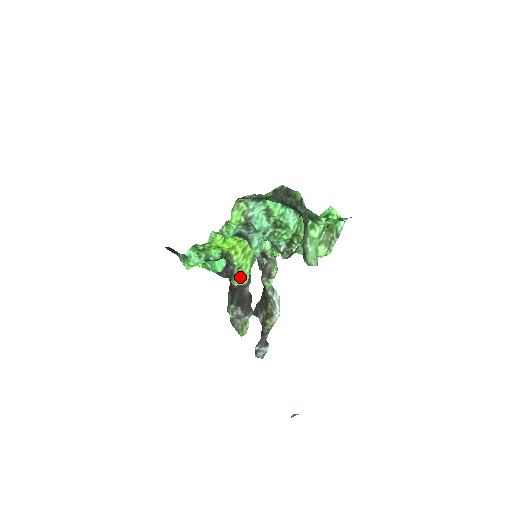
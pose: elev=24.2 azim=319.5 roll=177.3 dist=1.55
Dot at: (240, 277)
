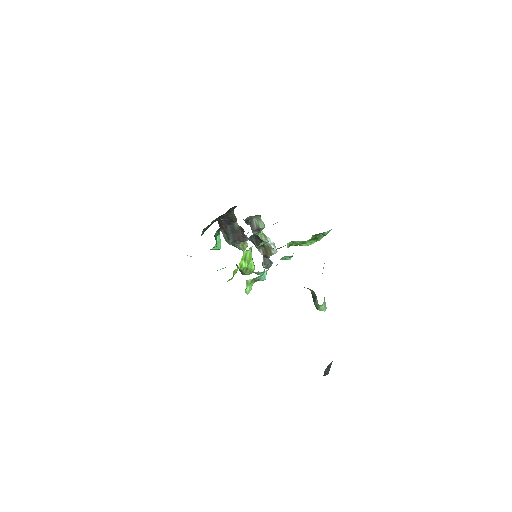
Dot at: (250, 273)
